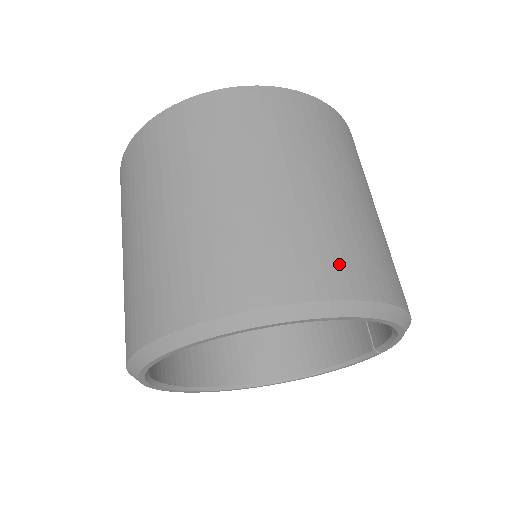
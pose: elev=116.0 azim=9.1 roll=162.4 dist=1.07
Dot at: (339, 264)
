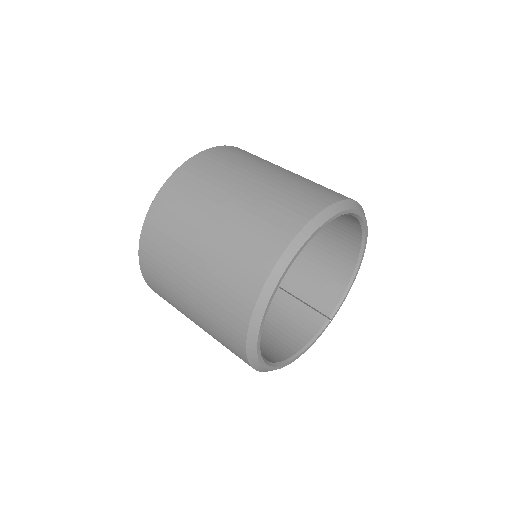
Dot at: occluded
